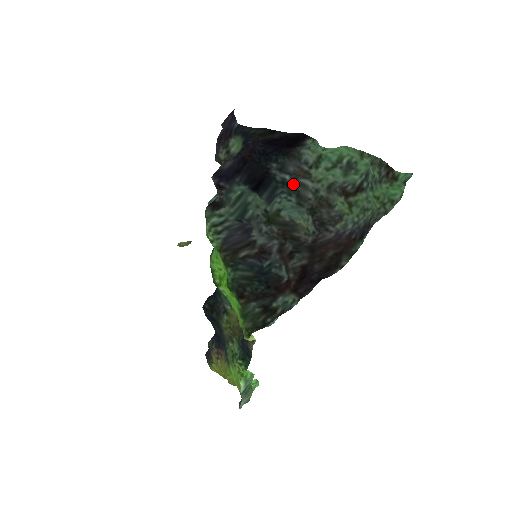
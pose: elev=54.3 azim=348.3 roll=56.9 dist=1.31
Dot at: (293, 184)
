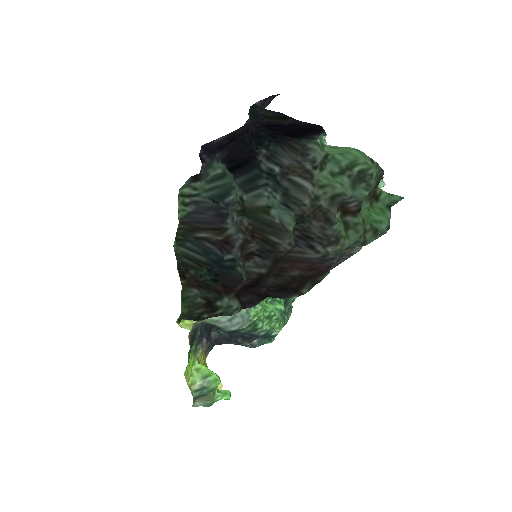
Dot at: (281, 179)
